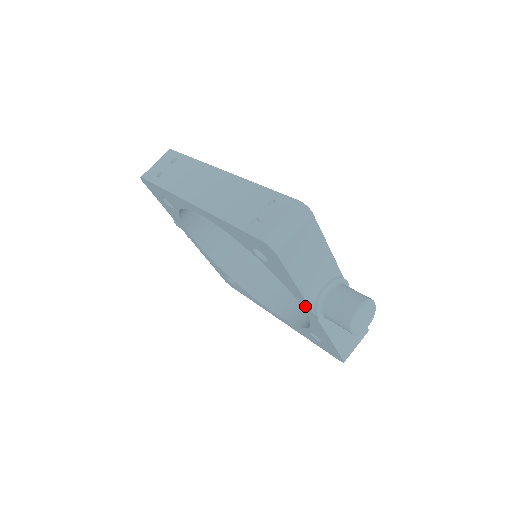
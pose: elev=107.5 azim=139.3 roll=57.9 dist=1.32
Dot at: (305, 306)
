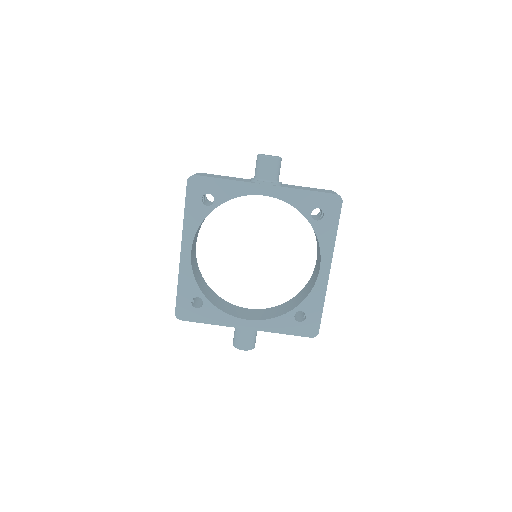
Dot at: (256, 189)
